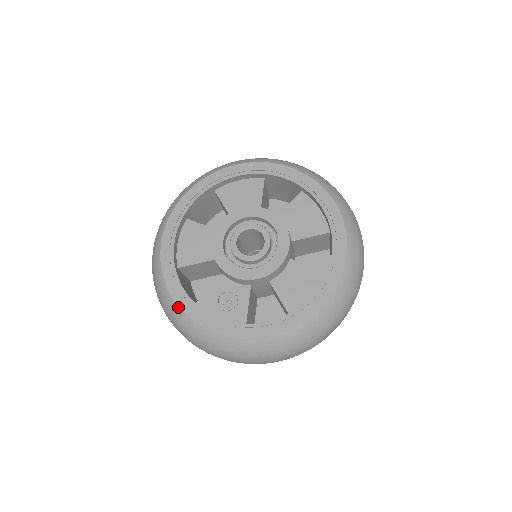
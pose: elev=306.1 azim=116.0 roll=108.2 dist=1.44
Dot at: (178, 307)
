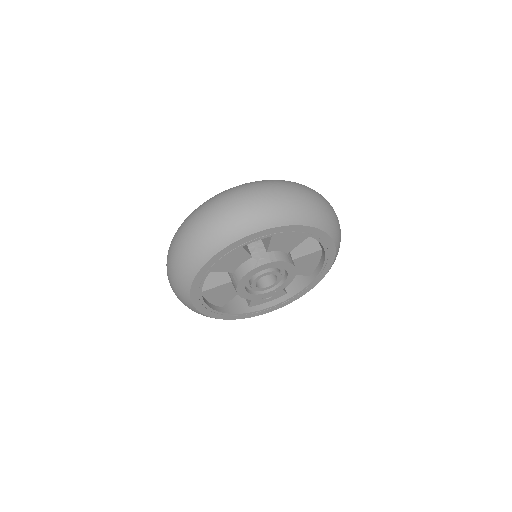
Dot at: occluded
